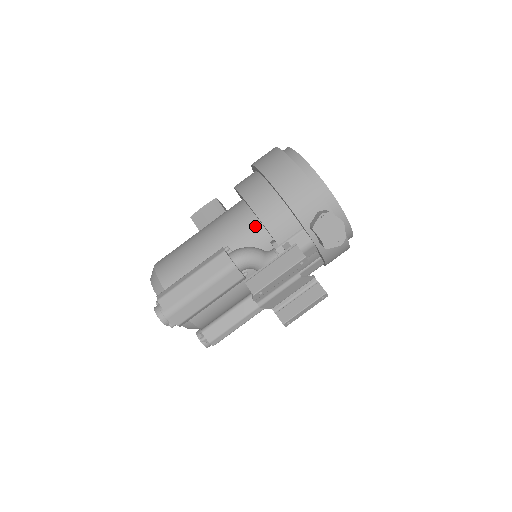
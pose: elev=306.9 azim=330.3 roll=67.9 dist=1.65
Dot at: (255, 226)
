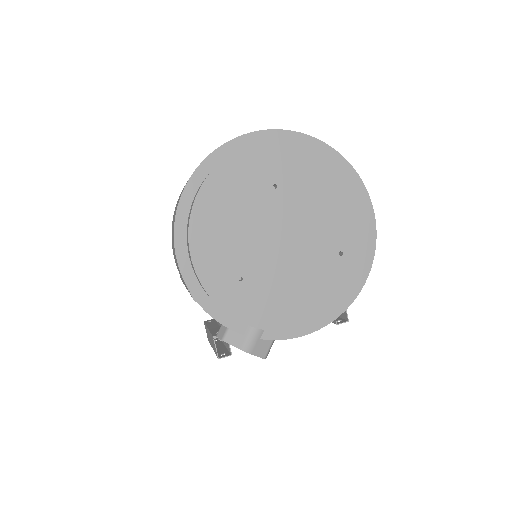
Dot at: occluded
